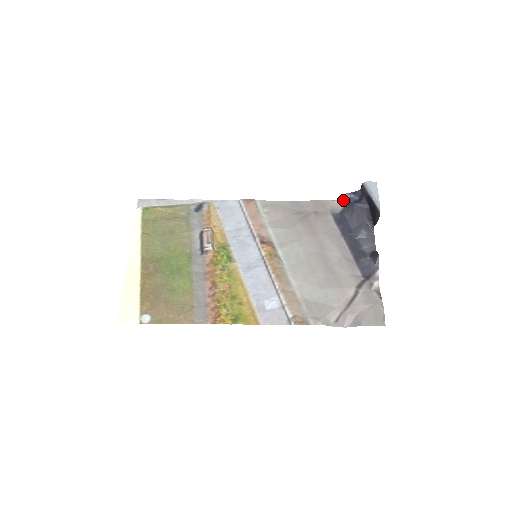
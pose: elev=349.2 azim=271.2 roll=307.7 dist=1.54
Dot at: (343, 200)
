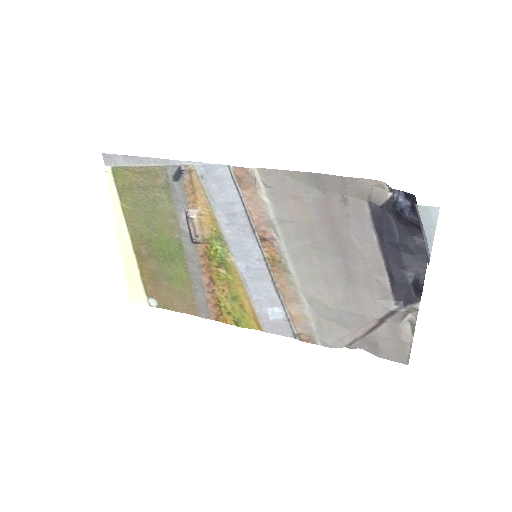
Dot at: (390, 188)
